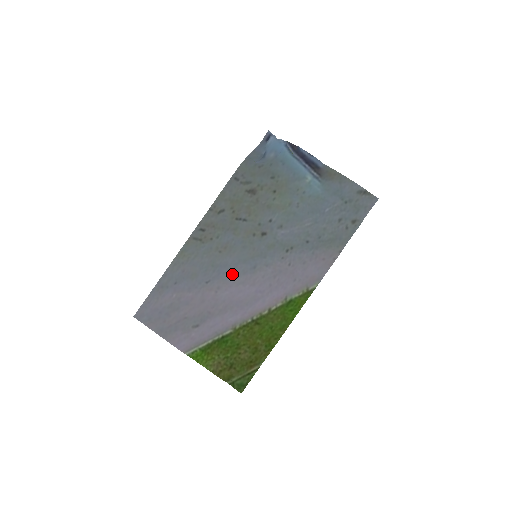
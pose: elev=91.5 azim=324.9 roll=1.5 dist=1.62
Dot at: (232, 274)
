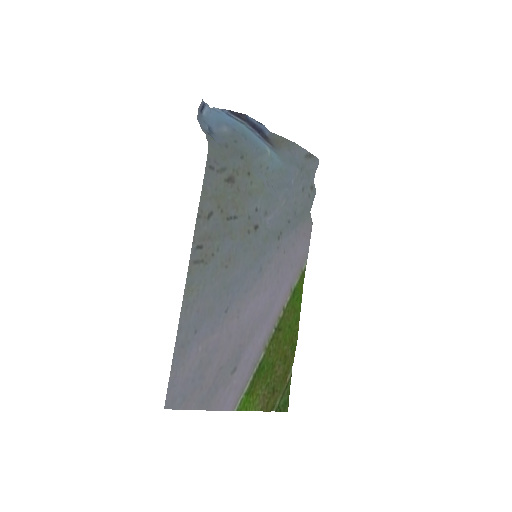
Dot at: (245, 288)
